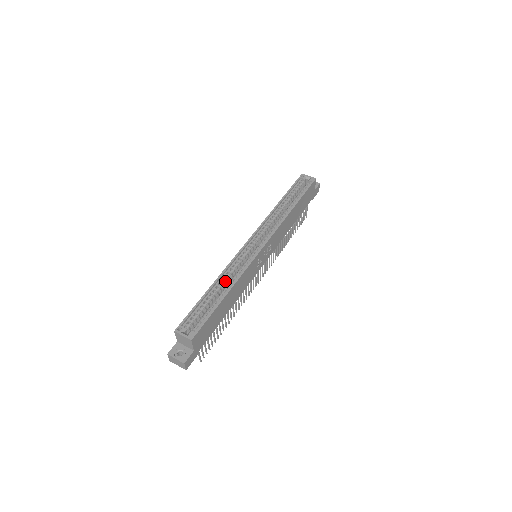
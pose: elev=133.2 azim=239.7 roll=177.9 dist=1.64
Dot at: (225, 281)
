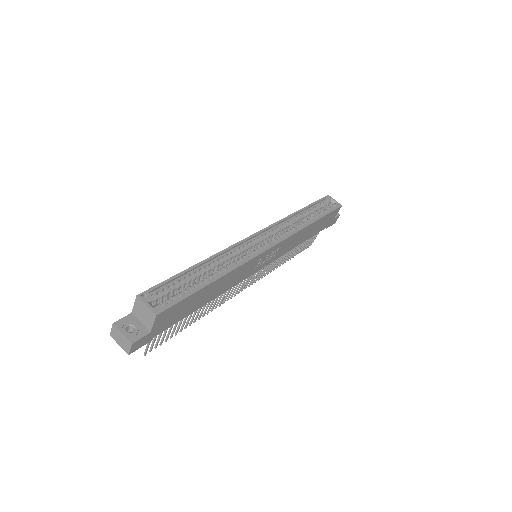
Dot at: (217, 265)
